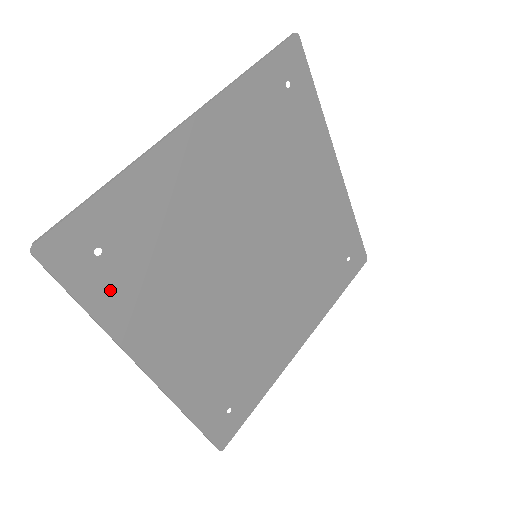
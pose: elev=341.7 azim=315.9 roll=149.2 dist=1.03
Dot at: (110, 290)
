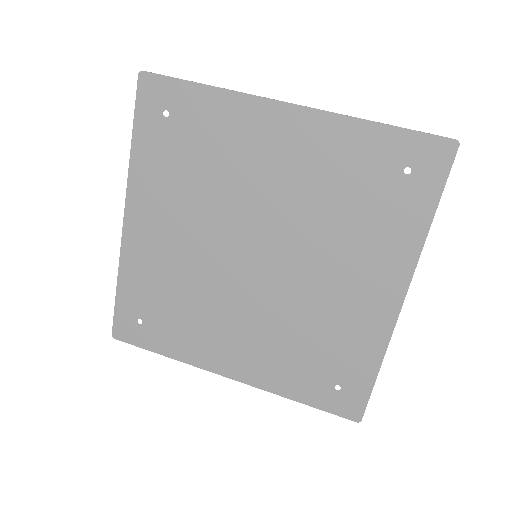
Dot at: (163, 338)
